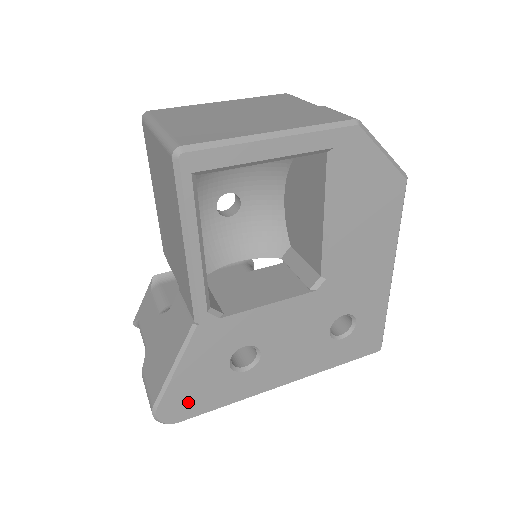
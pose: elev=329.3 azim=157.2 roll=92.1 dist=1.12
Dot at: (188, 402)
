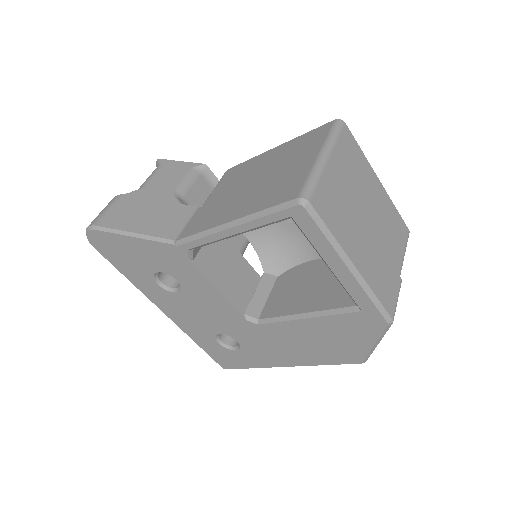
Dot at: (112, 250)
